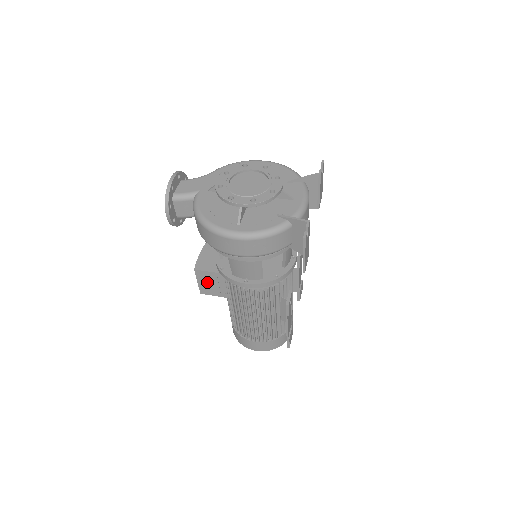
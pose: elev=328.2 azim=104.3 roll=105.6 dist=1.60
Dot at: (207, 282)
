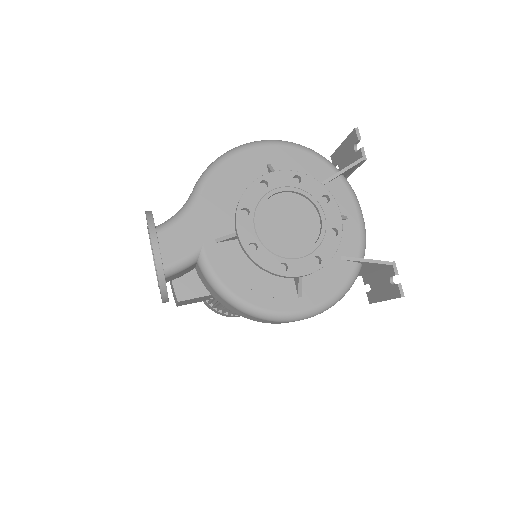
Dot at: (192, 301)
